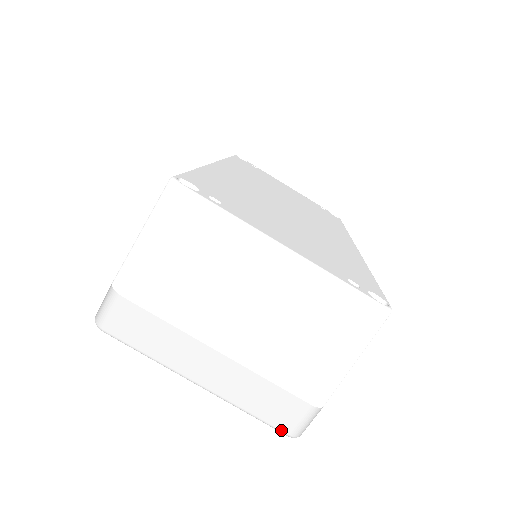
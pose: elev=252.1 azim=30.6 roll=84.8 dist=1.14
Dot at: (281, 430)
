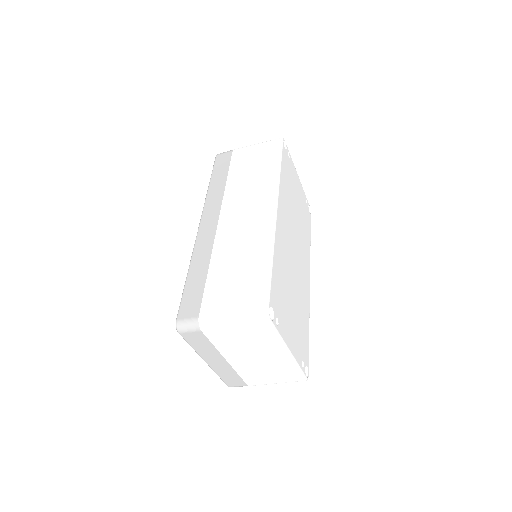
Dot at: (227, 385)
